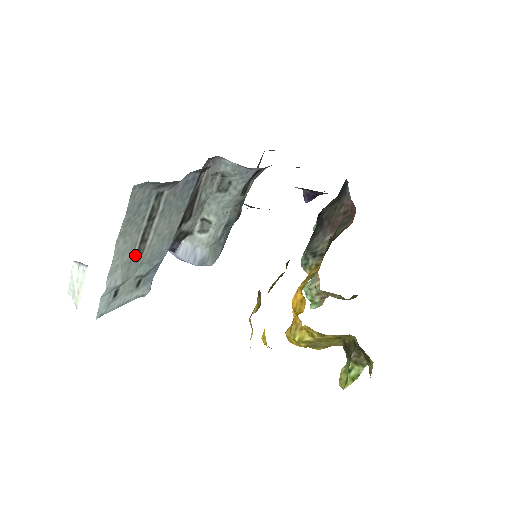
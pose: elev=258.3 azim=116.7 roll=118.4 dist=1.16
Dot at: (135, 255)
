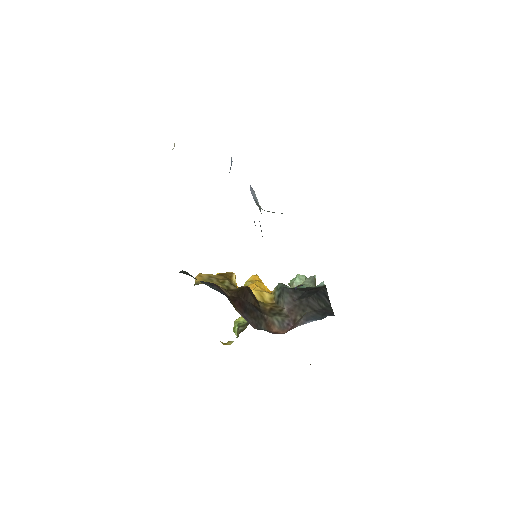
Dot at: occluded
